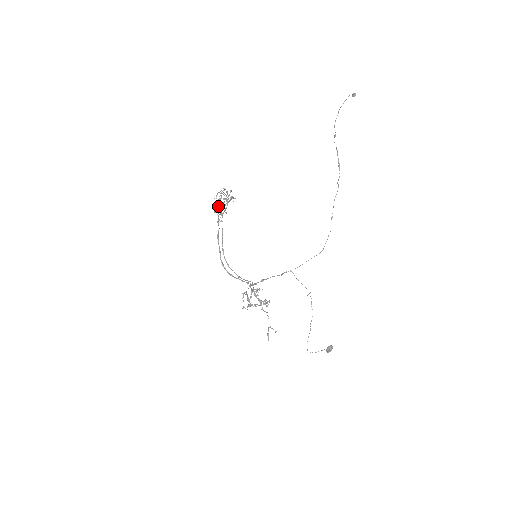
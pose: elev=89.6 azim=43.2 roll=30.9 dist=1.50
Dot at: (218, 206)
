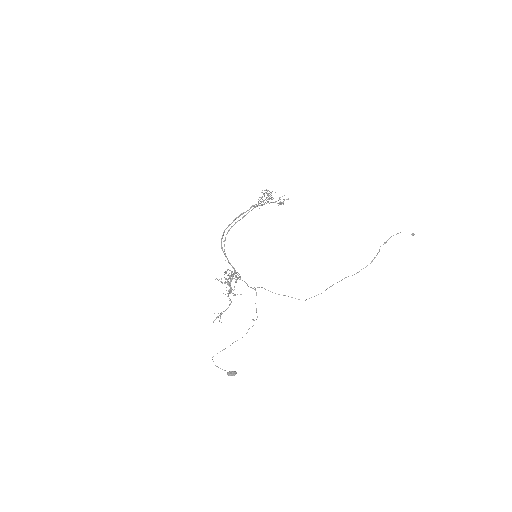
Dot at: occluded
